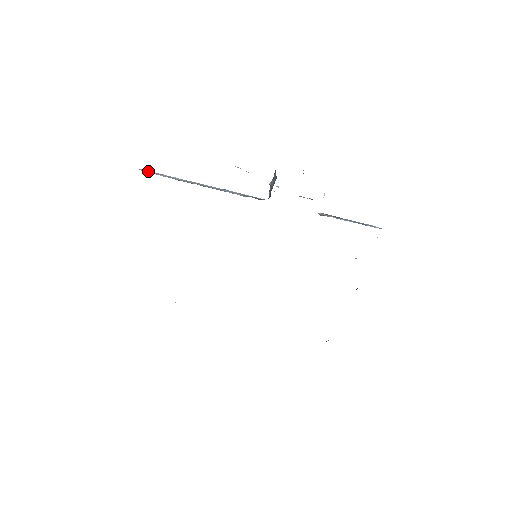
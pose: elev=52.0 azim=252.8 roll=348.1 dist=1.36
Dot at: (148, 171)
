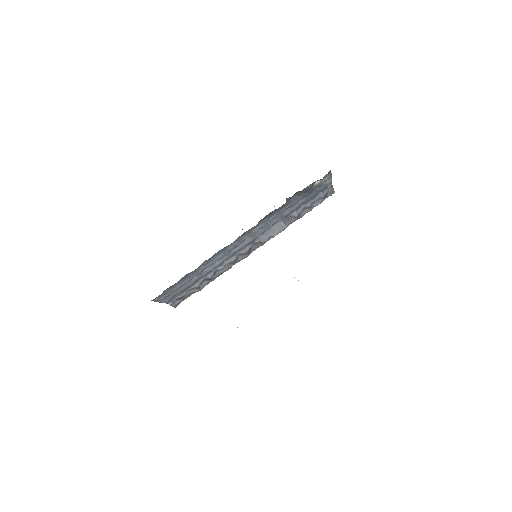
Dot at: occluded
